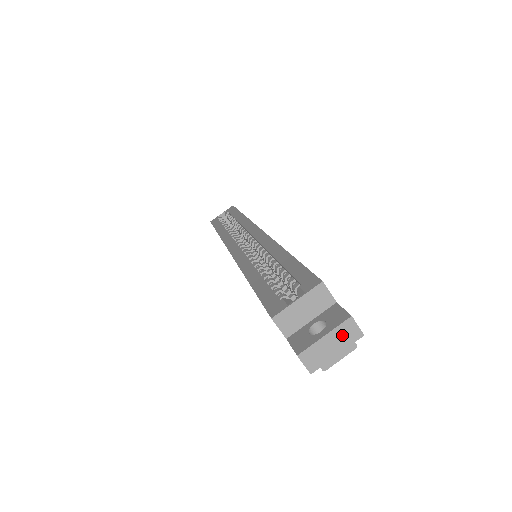
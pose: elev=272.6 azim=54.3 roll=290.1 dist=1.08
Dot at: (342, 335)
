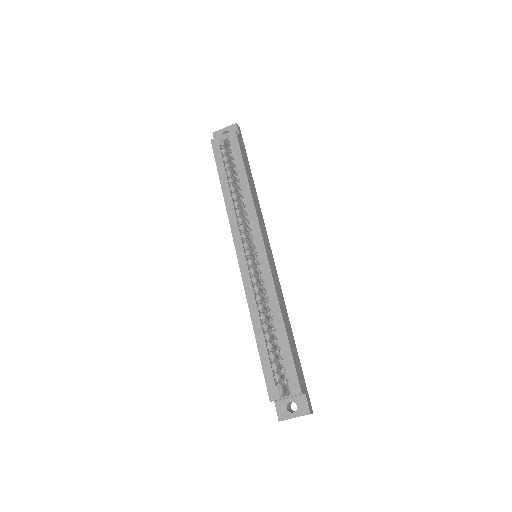
Dot at: occluded
